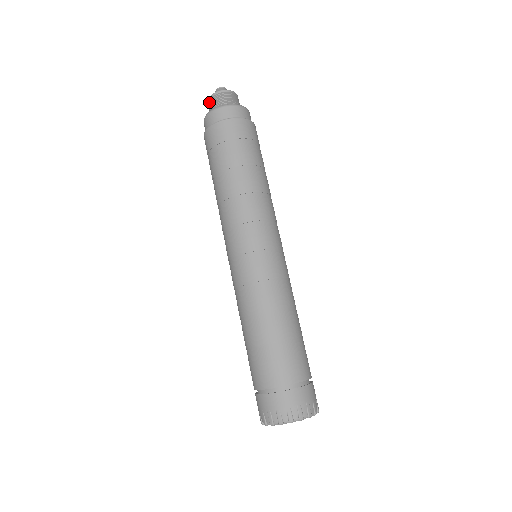
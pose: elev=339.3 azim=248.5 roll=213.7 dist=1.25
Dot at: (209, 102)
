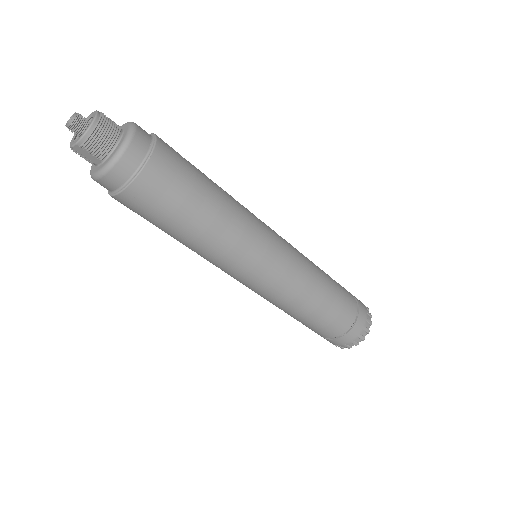
Dot at: (78, 150)
